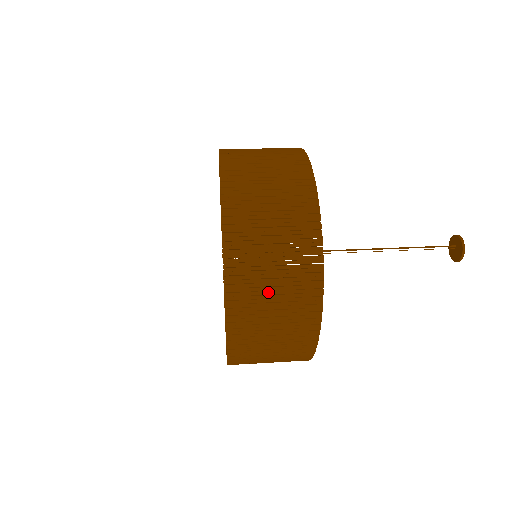
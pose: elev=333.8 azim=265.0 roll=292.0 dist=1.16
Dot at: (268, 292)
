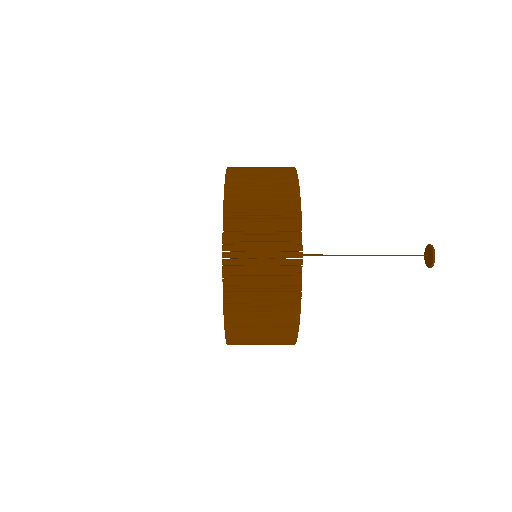
Dot at: (257, 181)
